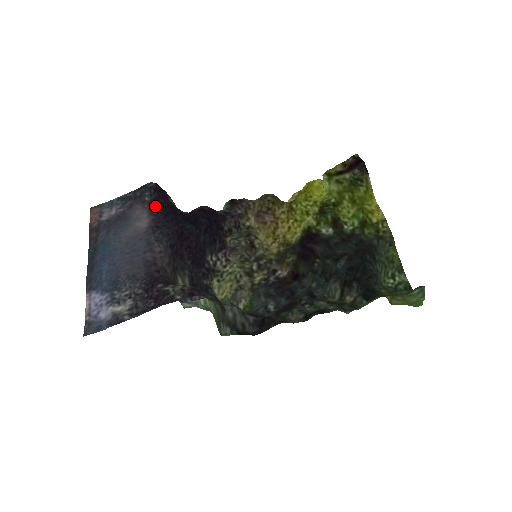
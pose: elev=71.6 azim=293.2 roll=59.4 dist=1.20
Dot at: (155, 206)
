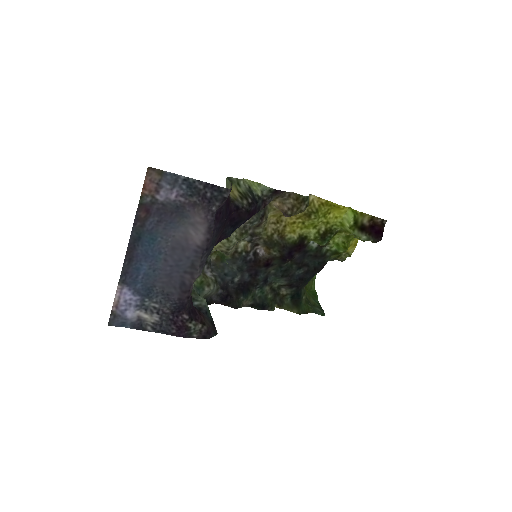
Dot at: (217, 220)
